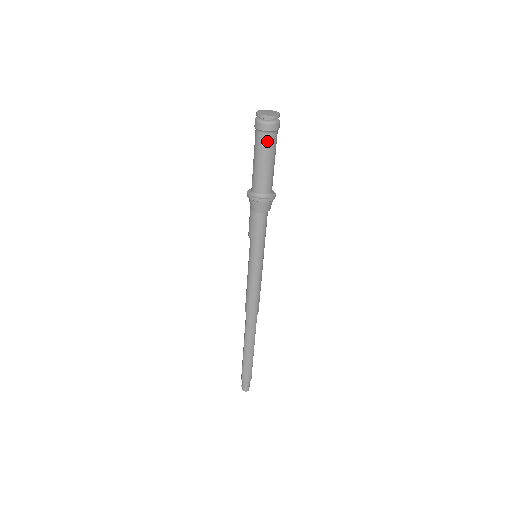
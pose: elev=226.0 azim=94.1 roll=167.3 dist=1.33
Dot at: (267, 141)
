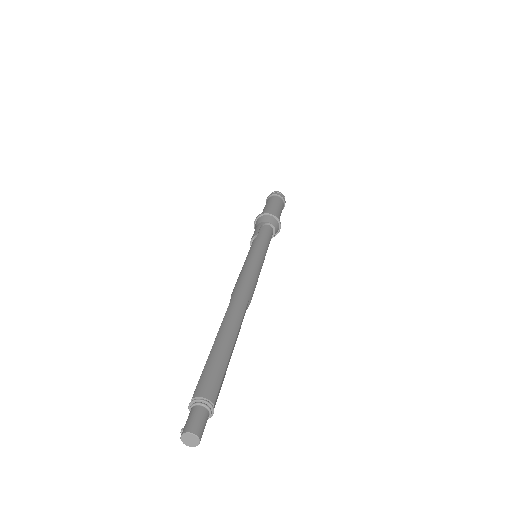
Dot at: (277, 199)
